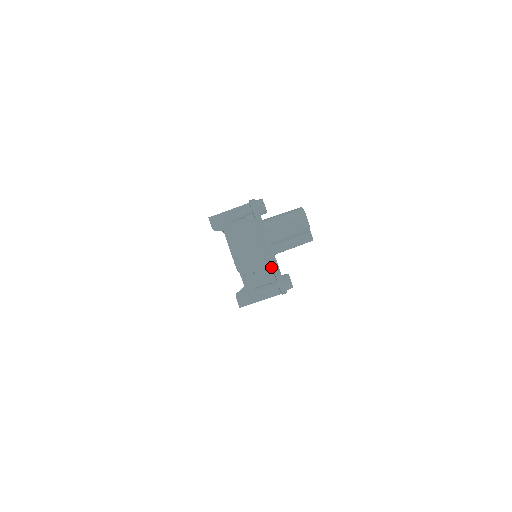
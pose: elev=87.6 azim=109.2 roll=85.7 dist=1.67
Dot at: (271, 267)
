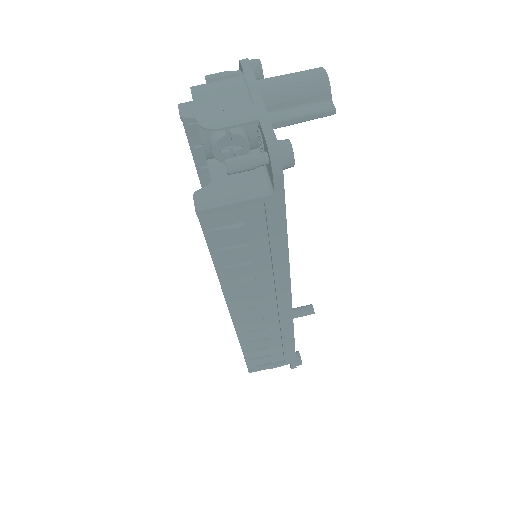
Dot at: (259, 131)
